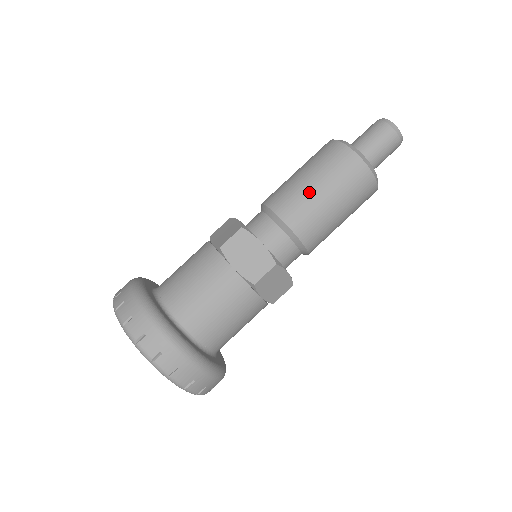
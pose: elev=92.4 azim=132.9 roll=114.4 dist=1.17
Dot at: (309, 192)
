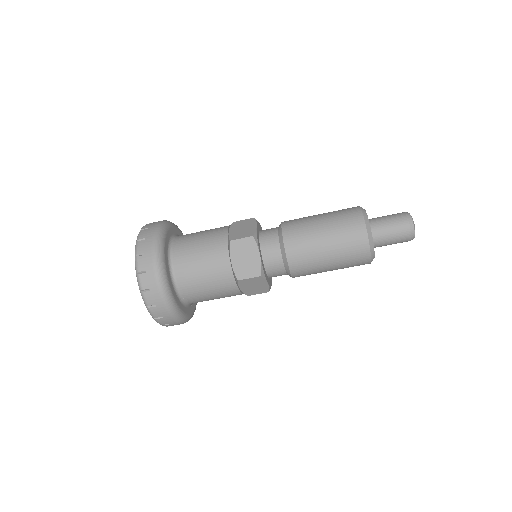
Dot at: (316, 239)
